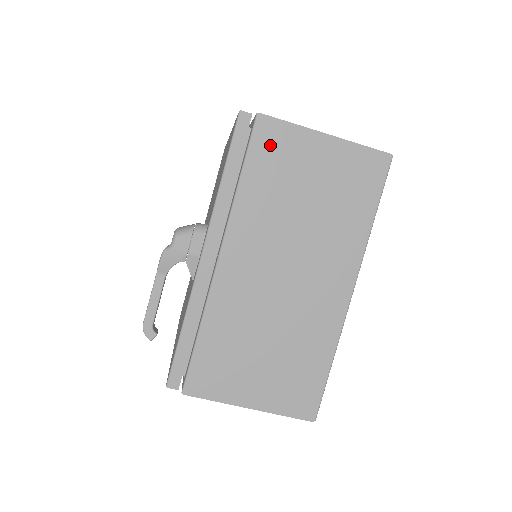
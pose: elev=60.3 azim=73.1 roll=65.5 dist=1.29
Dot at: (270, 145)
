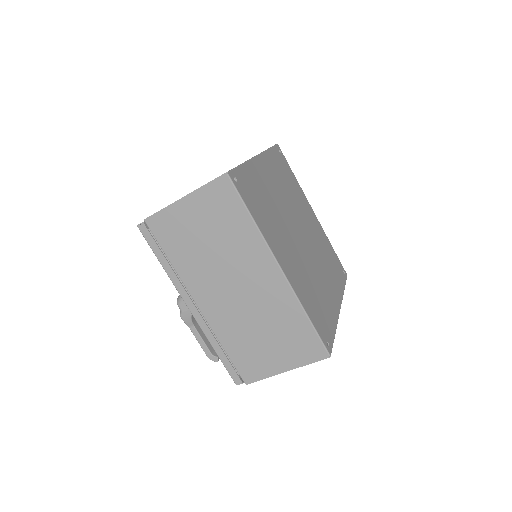
Dot at: (164, 230)
